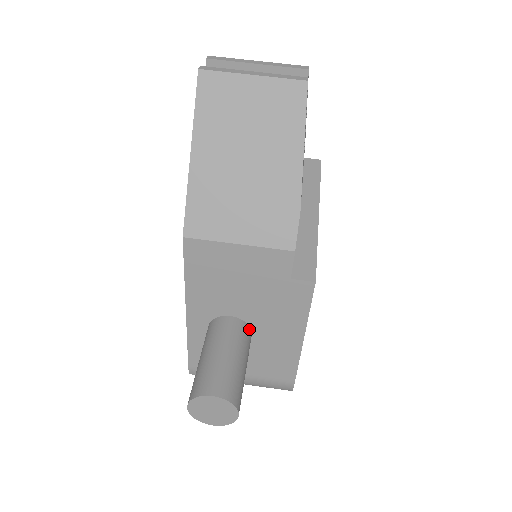
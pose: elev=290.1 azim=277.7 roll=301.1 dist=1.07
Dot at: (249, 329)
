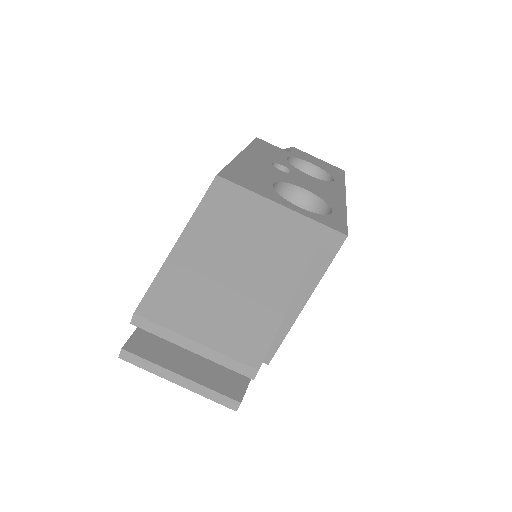
Dot at: occluded
